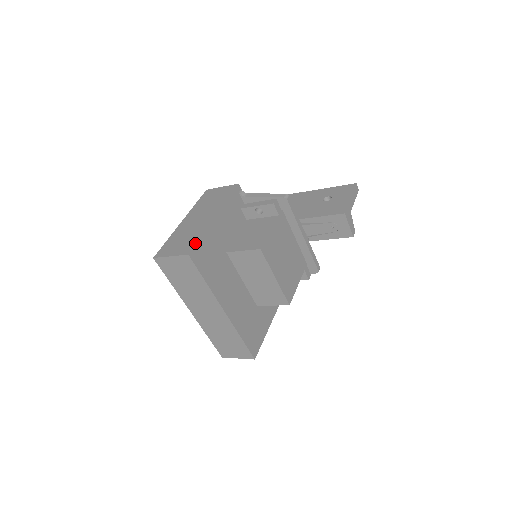
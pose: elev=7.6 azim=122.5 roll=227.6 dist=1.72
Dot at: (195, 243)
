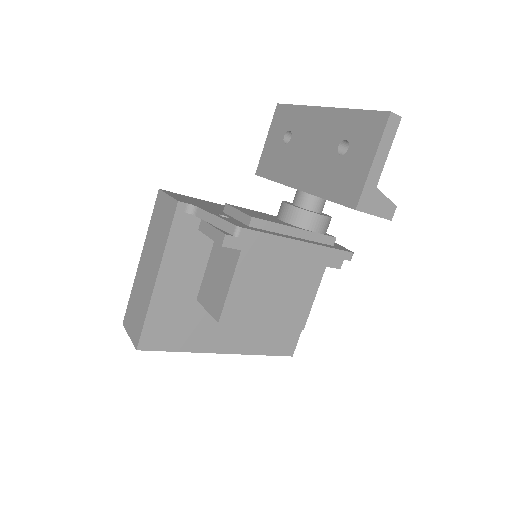
Dot at: (141, 330)
